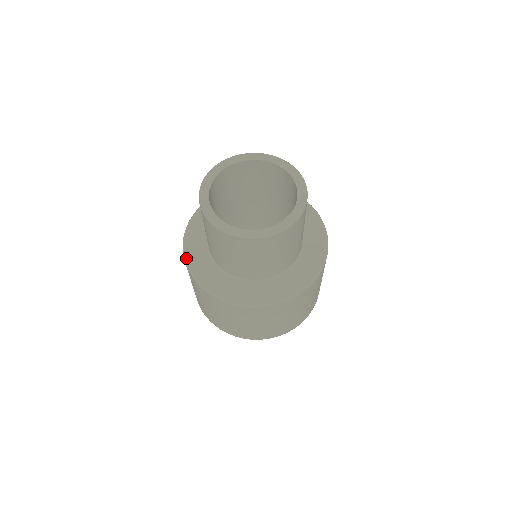
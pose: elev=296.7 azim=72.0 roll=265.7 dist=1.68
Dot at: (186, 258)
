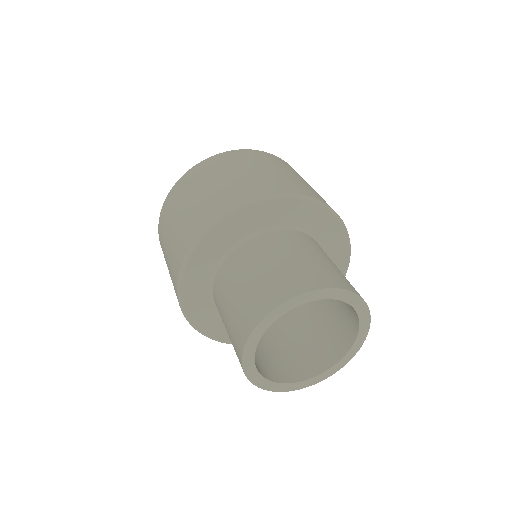
Dot at: (212, 339)
